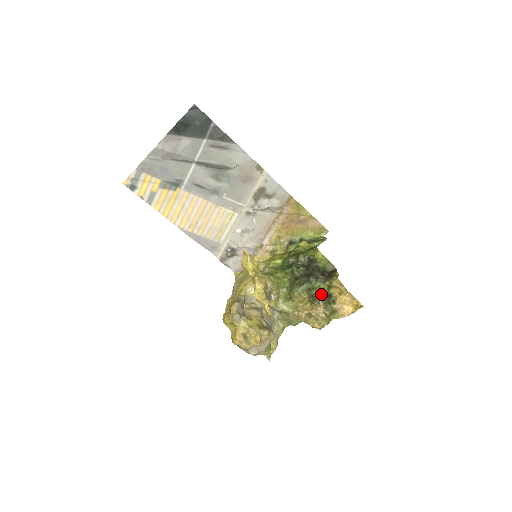
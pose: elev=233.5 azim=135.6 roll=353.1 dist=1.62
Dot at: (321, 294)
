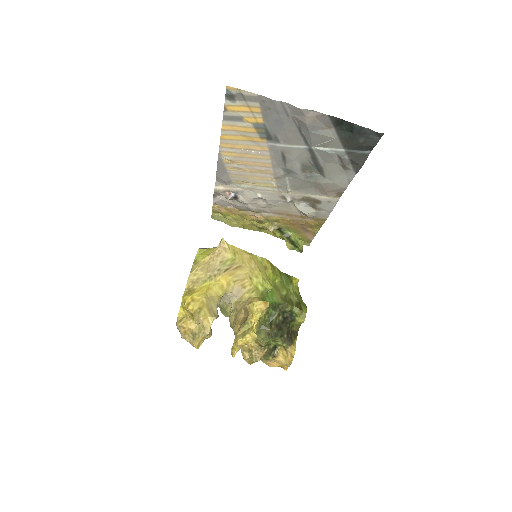
Dot at: (272, 343)
